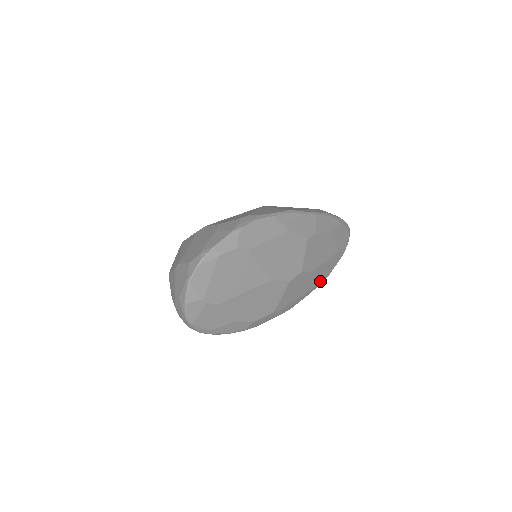
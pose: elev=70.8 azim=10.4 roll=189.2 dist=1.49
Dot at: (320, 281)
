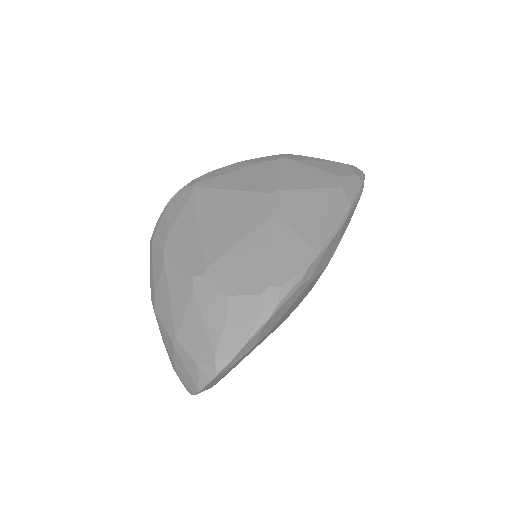
Dot at: occluded
